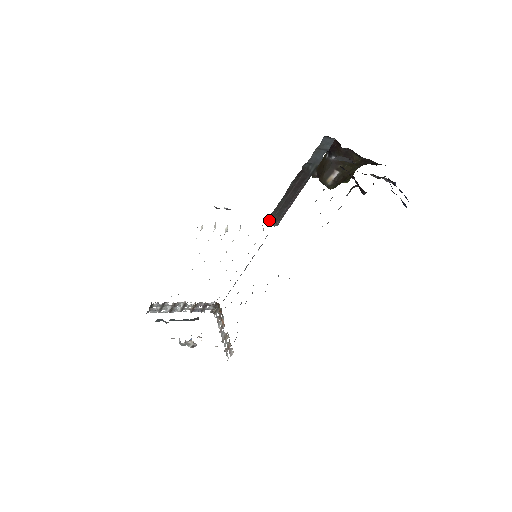
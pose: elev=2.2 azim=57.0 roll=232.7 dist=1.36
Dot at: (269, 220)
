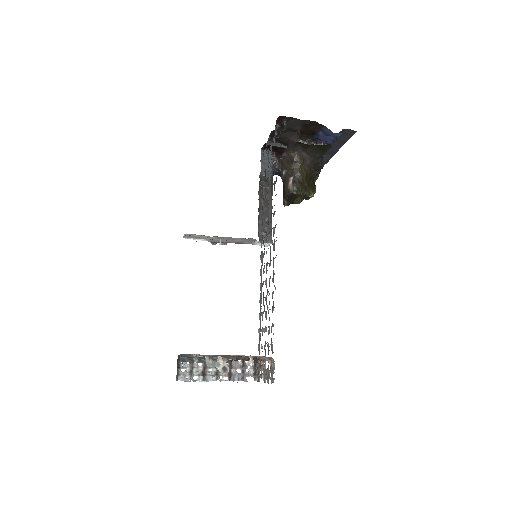
Dot at: (260, 237)
